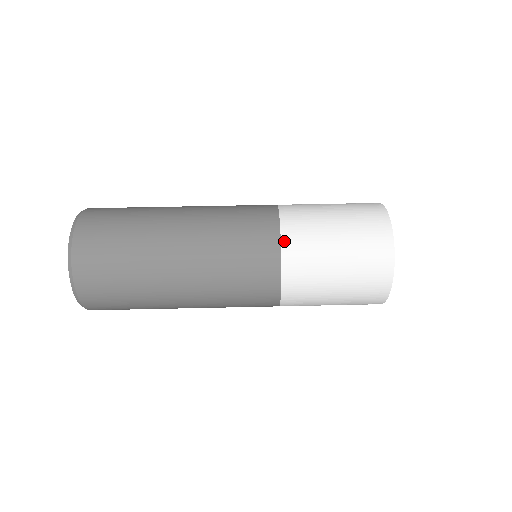
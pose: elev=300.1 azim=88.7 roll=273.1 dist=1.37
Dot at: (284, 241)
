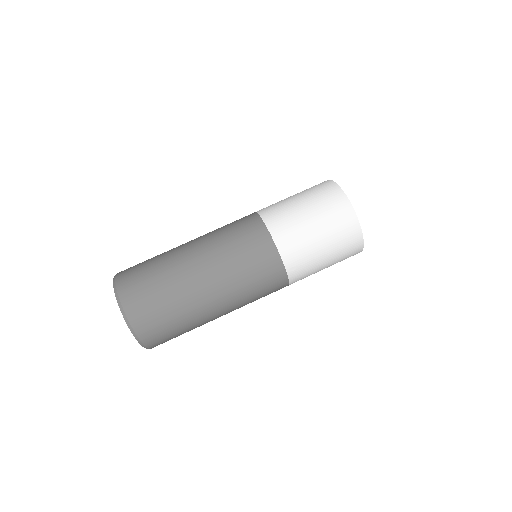
Dot at: (269, 227)
